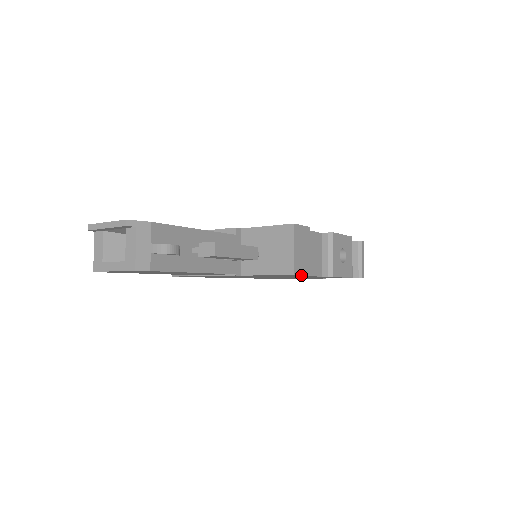
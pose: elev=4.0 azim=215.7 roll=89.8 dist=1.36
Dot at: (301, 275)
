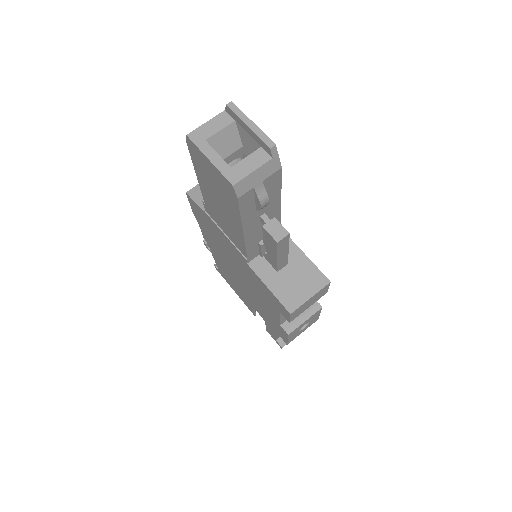
Dot at: (286, 316)
